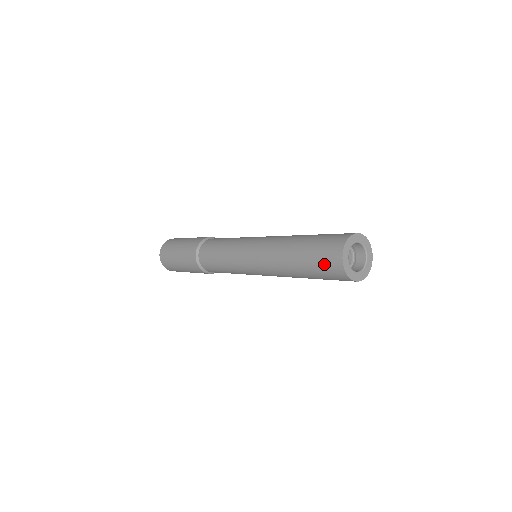
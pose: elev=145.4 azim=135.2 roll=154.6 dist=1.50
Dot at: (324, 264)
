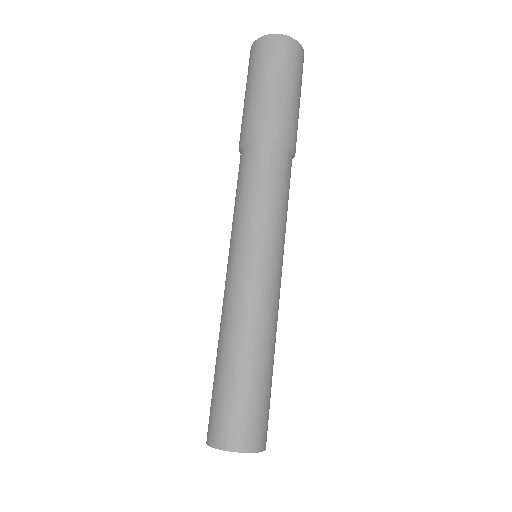
Dot at: (210, 412)
